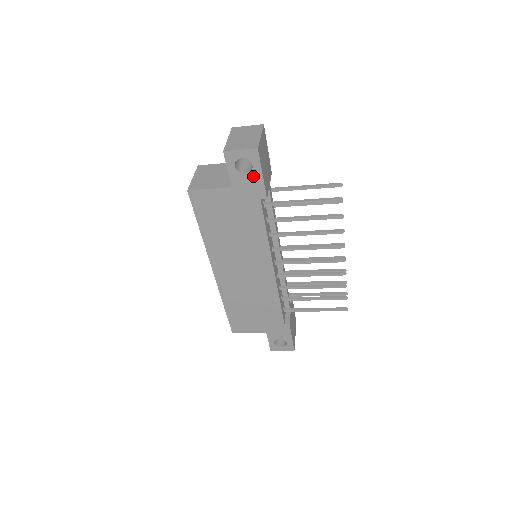
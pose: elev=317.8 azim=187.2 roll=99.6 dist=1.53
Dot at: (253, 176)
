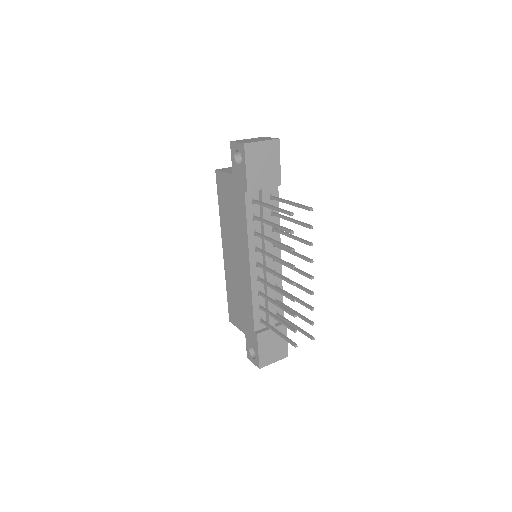
Dot at: (242, 168)
